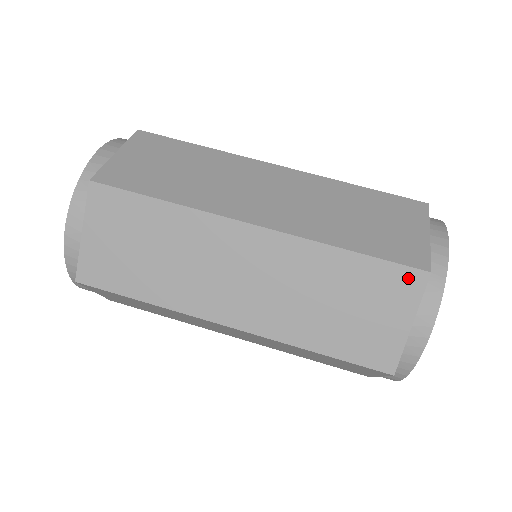
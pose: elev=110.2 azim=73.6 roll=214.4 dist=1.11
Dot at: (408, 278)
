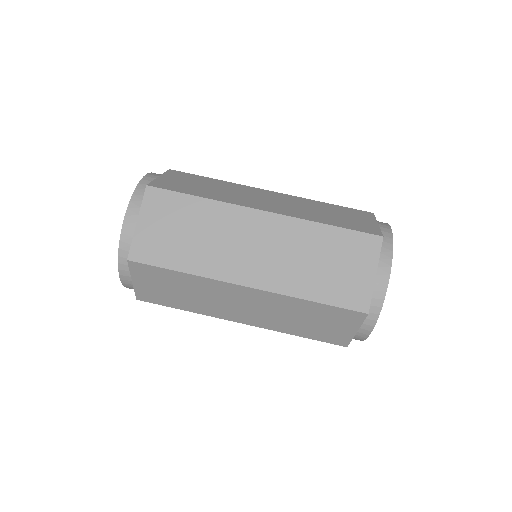
Dot at: (369, 241)
